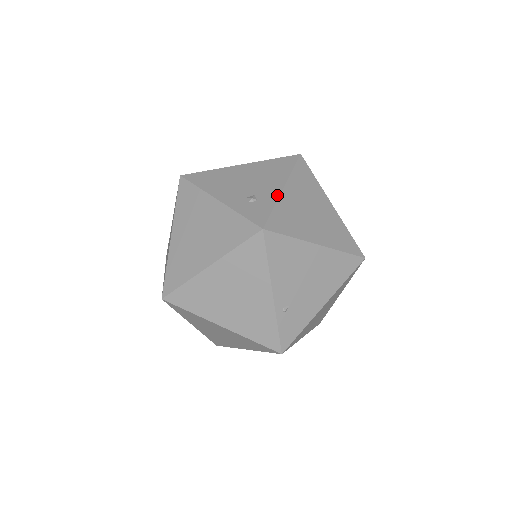
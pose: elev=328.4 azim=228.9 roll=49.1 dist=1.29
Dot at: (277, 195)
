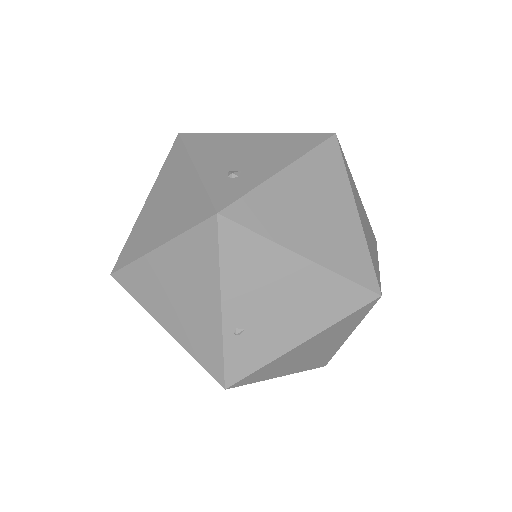
Dot at: (267, 176)
